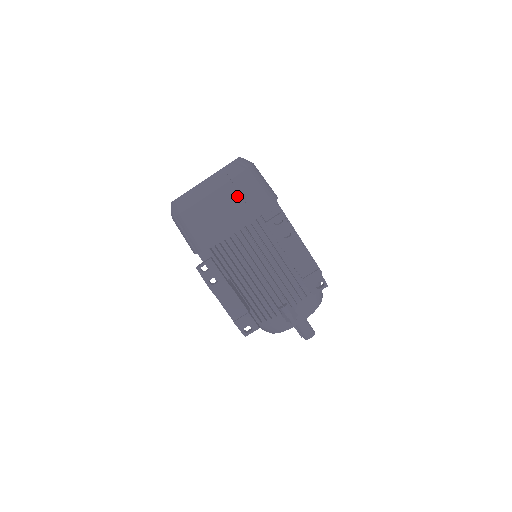
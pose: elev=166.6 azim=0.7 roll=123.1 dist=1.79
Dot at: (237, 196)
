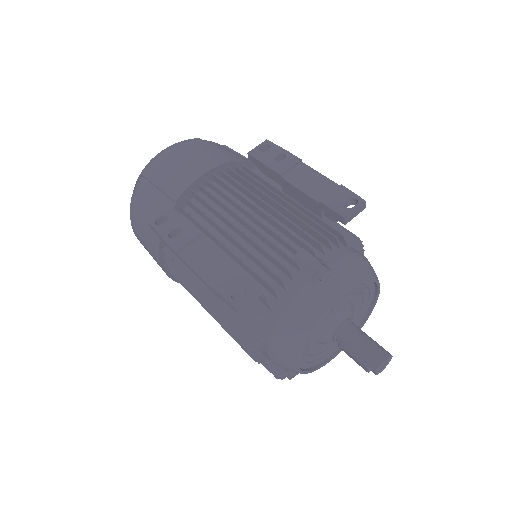
Dot at: (208, 146)
